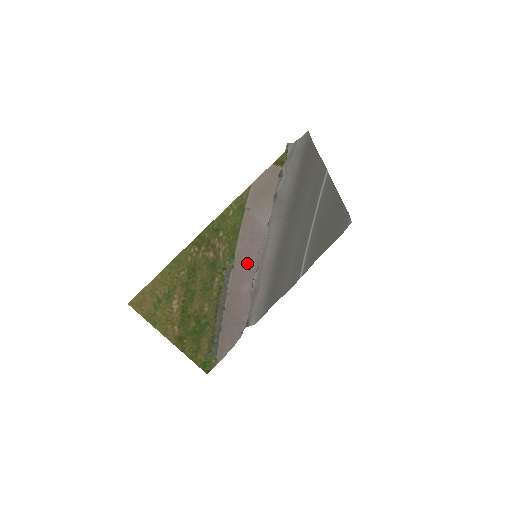
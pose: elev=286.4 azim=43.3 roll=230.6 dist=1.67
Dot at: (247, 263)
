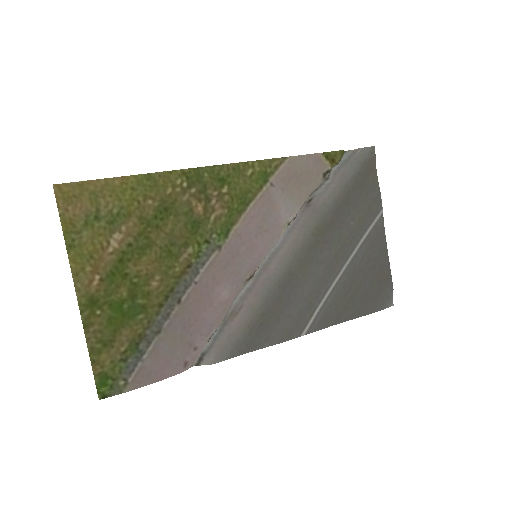
Dot at: (240, 258)
